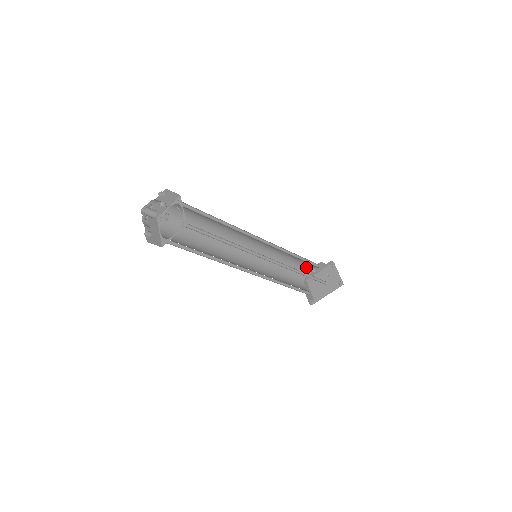
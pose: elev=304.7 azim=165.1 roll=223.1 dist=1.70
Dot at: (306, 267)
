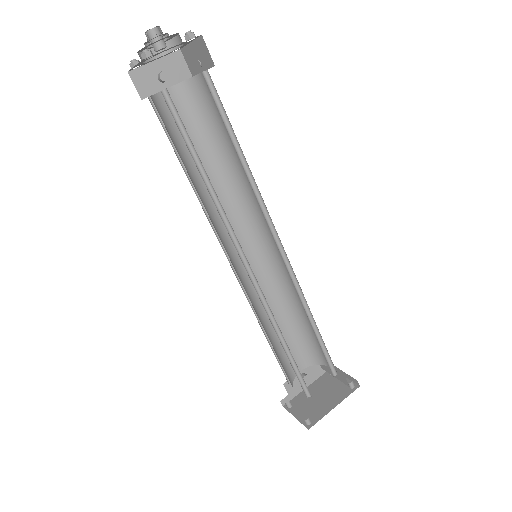
Dot at: (296, 360)
